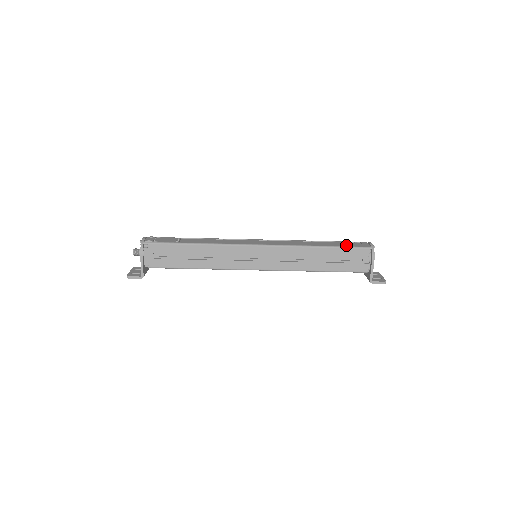
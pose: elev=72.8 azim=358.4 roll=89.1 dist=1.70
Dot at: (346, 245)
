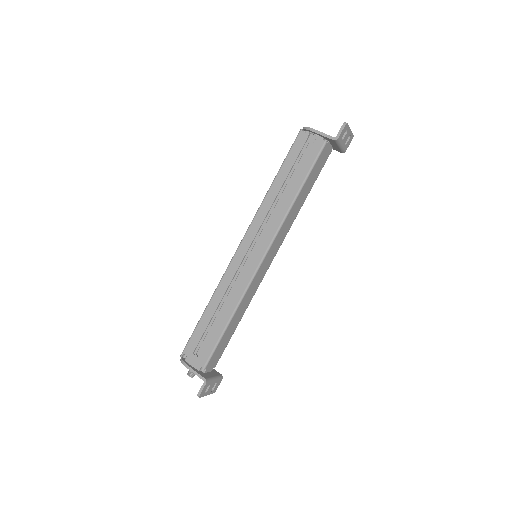
Dot at: occluded
